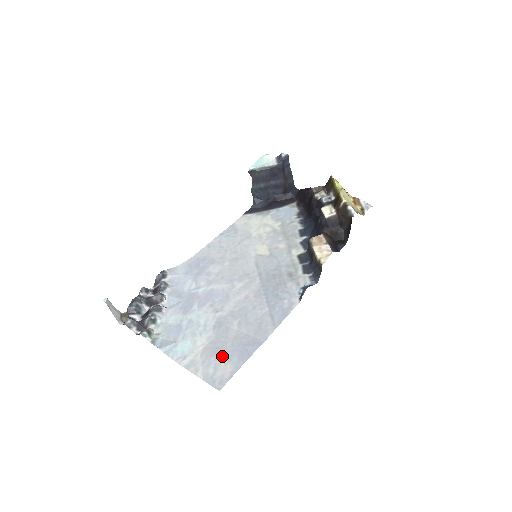
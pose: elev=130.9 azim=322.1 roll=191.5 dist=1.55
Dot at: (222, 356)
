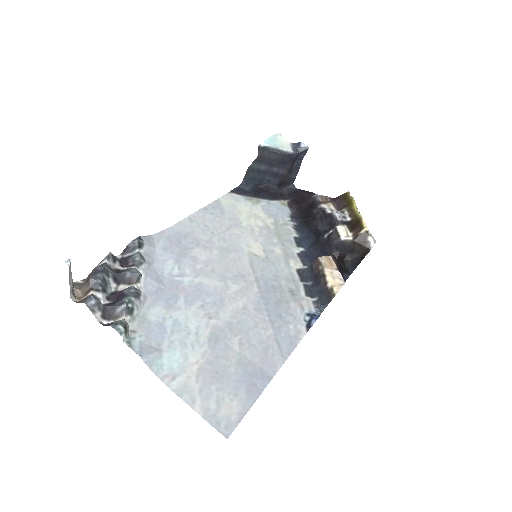
Dot at: (225, 386)
